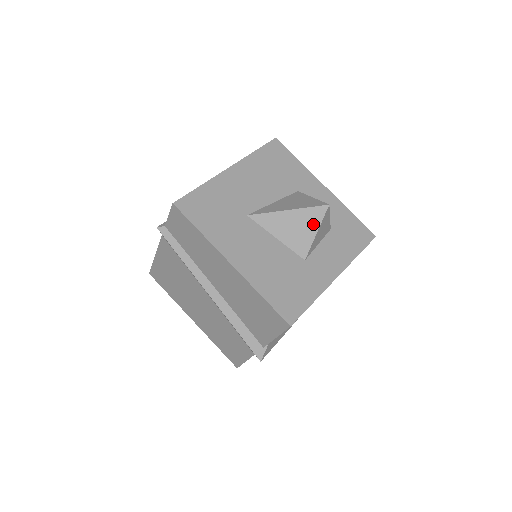
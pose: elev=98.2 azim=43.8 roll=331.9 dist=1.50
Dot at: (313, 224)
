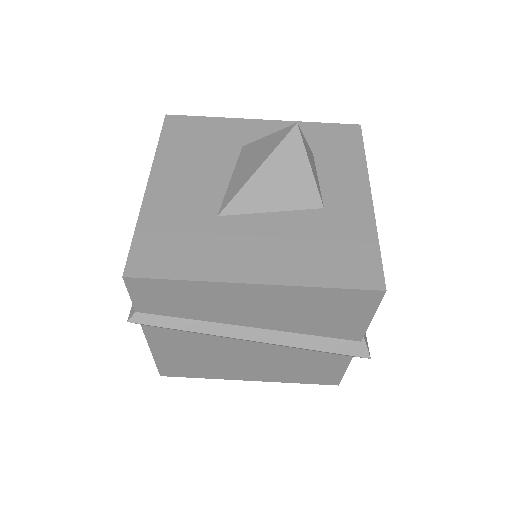
Dot at: (298, 160)
